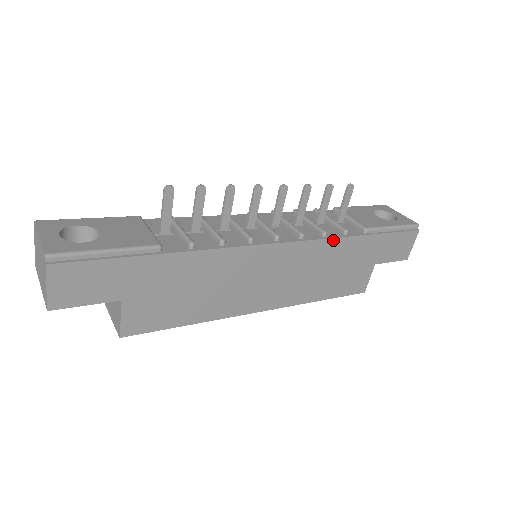
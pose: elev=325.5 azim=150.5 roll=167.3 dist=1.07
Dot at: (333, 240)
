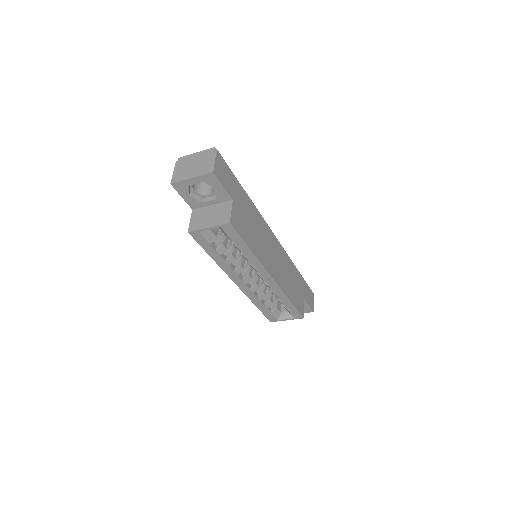
Dot at: (290, 259)
